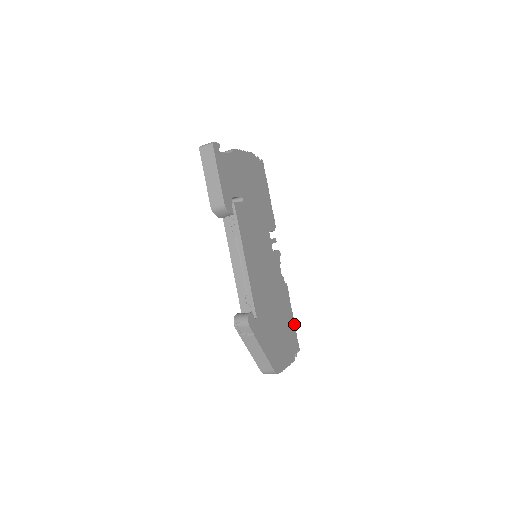
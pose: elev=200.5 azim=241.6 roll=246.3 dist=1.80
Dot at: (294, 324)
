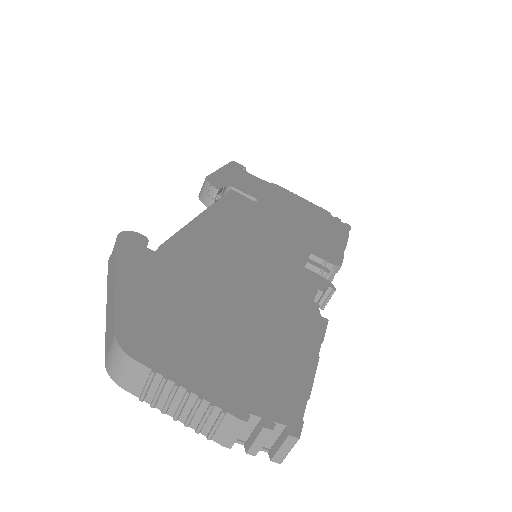
Dot at: (311, 379)
